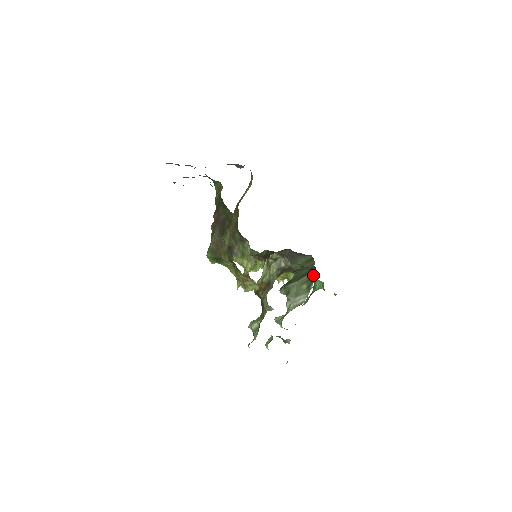
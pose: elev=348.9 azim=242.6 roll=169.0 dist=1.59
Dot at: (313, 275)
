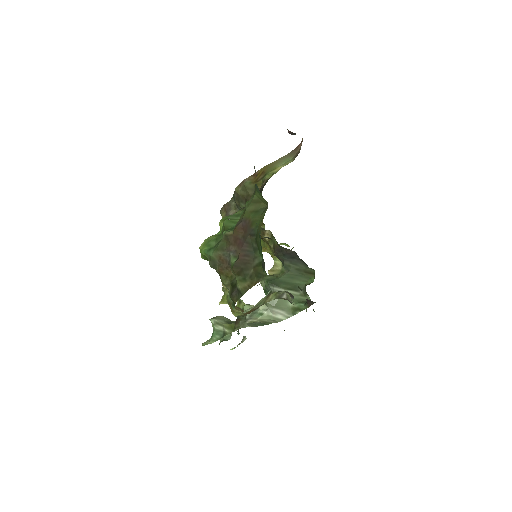
Dot at: (307, 304)
